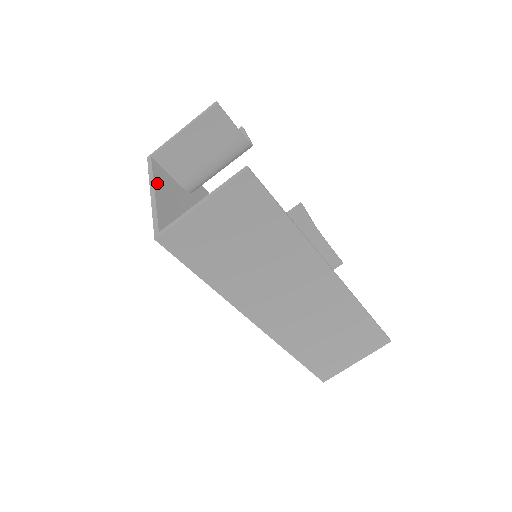
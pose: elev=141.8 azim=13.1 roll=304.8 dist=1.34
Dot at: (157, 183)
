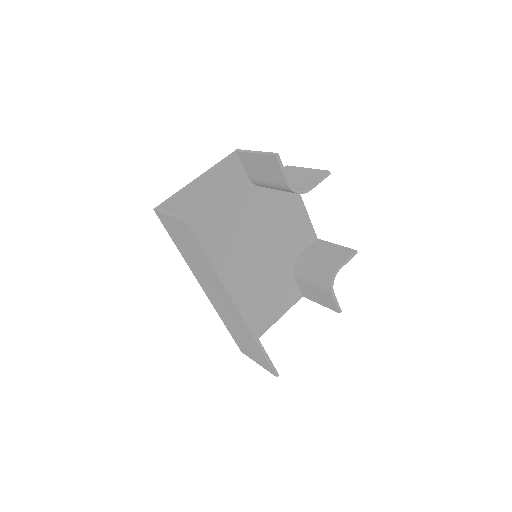
Dot at: (211, 174)
